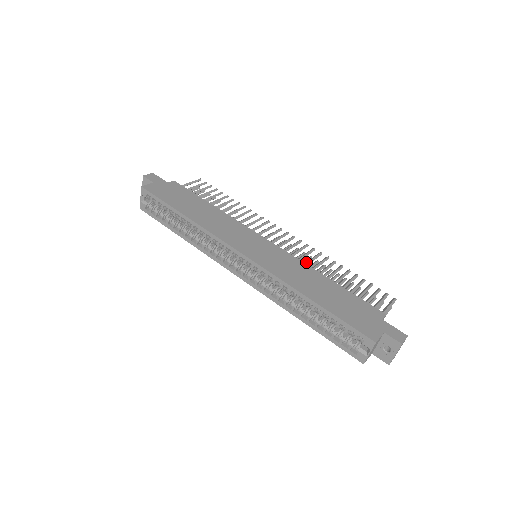
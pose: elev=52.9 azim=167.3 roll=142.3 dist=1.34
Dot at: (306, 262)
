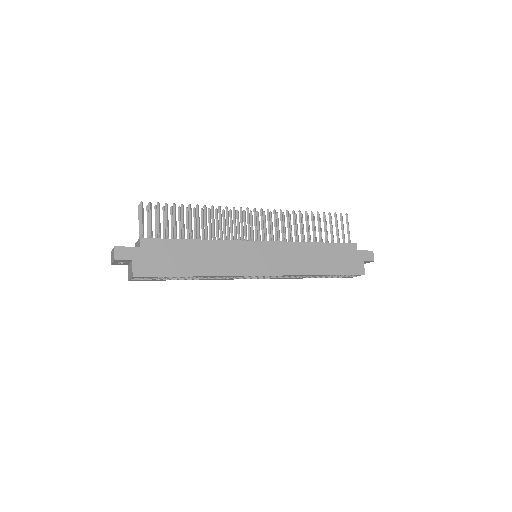
Dot at: (288, 233)
